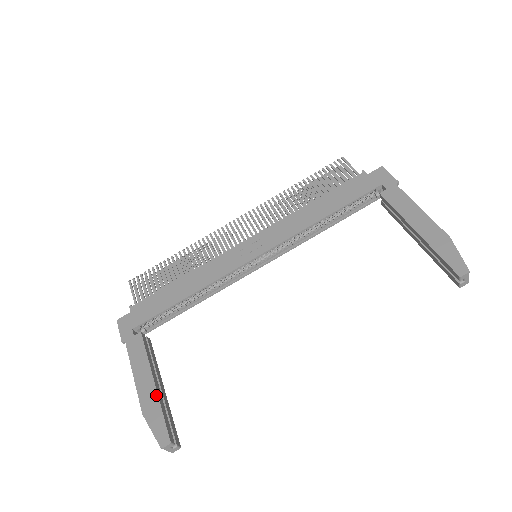
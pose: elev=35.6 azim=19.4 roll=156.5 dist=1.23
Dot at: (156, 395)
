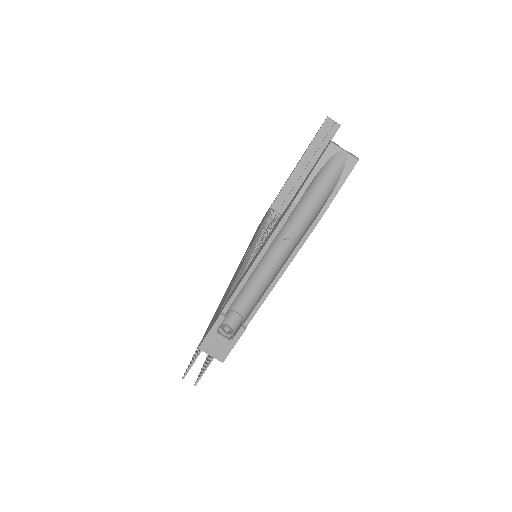
Dot at: (285, 209)
